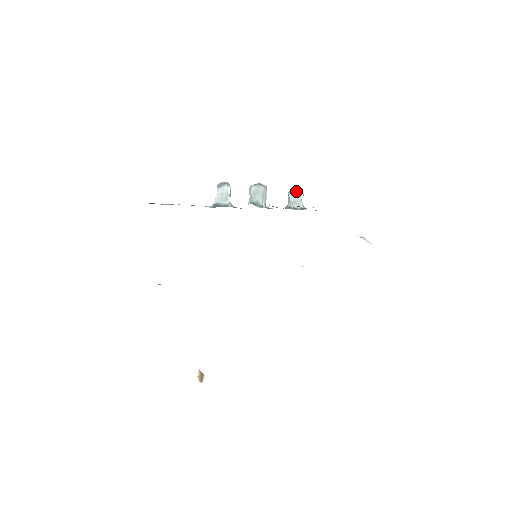
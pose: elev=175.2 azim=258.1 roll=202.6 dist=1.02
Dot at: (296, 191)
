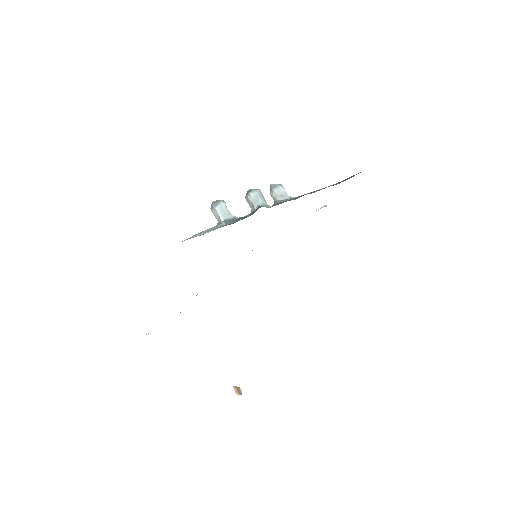
Dot at: (278, 186)
